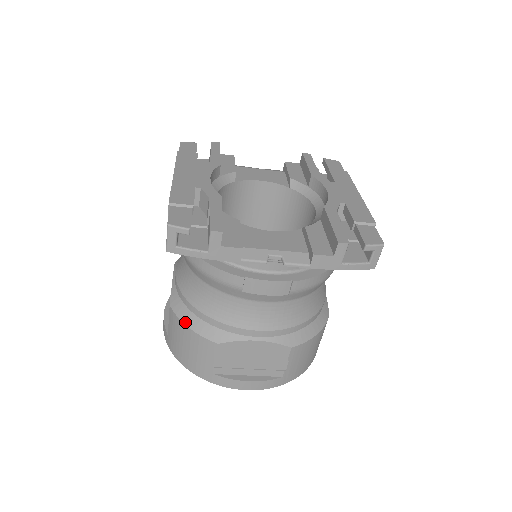
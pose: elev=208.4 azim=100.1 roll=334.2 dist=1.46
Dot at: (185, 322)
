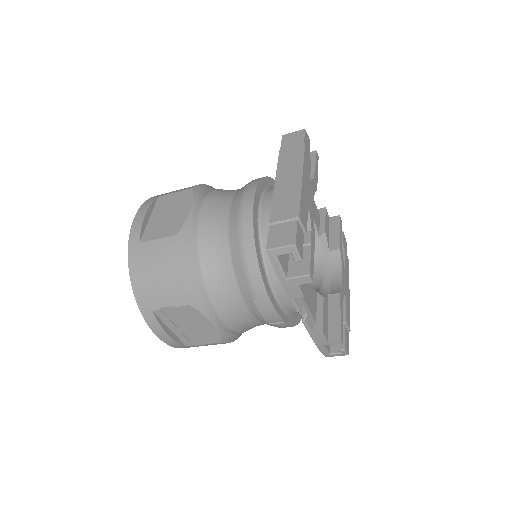
Dot at: (180, 264)
